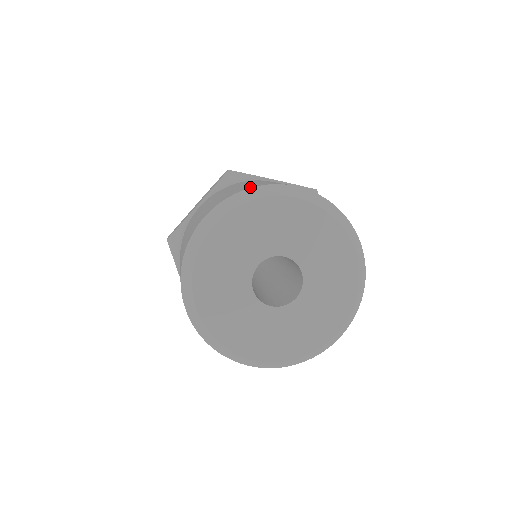
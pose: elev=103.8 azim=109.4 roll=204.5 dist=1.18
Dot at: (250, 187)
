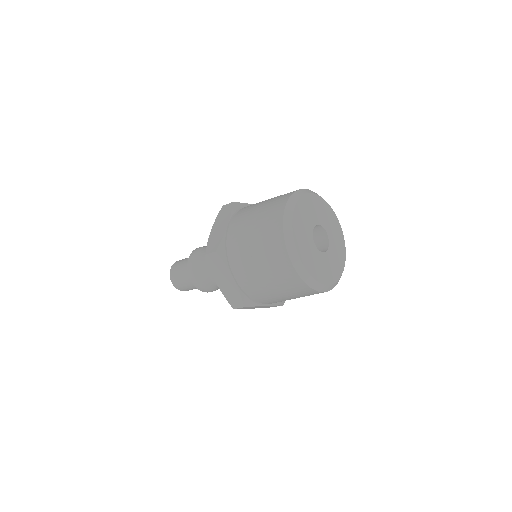
Dot at: (293, 192)
